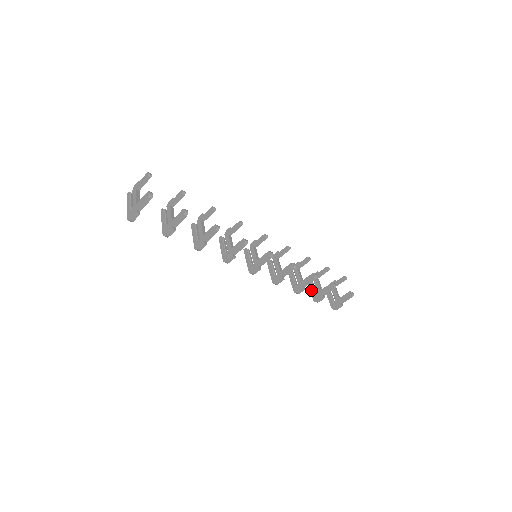
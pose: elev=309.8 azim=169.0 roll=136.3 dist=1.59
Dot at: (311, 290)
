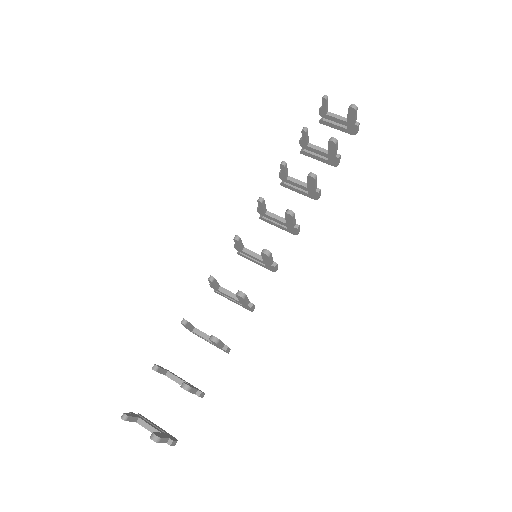
Dot at: (318, 160)
